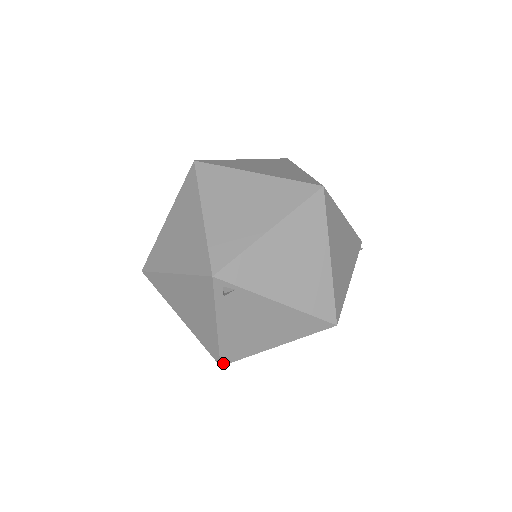
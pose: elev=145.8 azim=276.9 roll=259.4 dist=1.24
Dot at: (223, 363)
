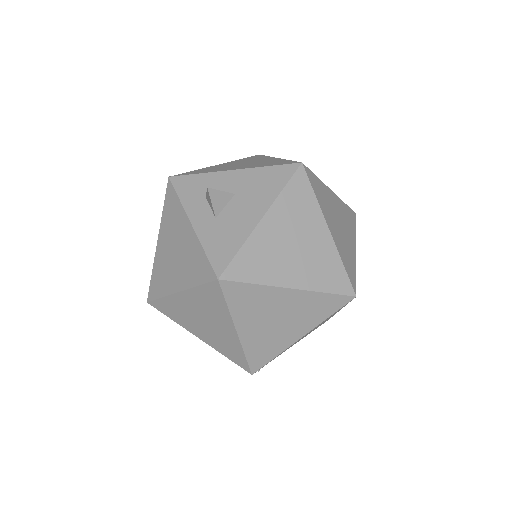
Dot at: occluded
